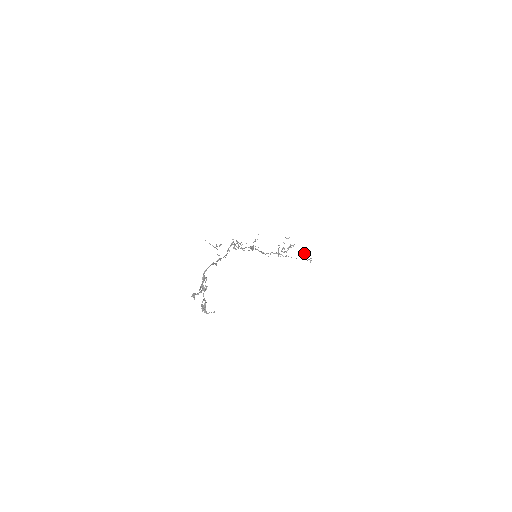
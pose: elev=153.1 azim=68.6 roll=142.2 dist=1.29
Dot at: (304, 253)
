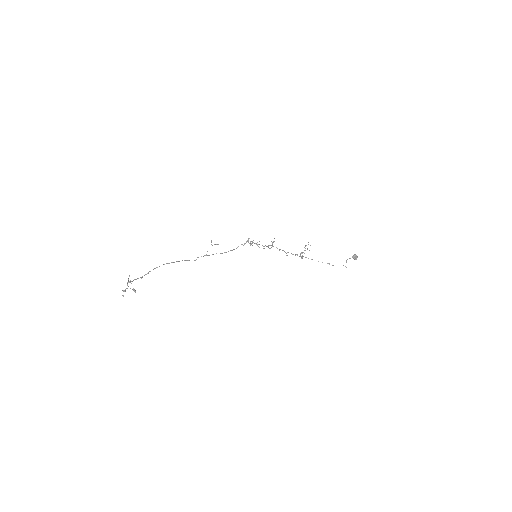
Dot at: (353, 256)
